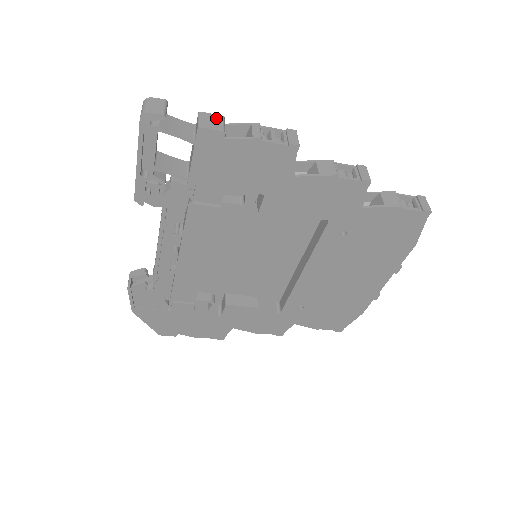
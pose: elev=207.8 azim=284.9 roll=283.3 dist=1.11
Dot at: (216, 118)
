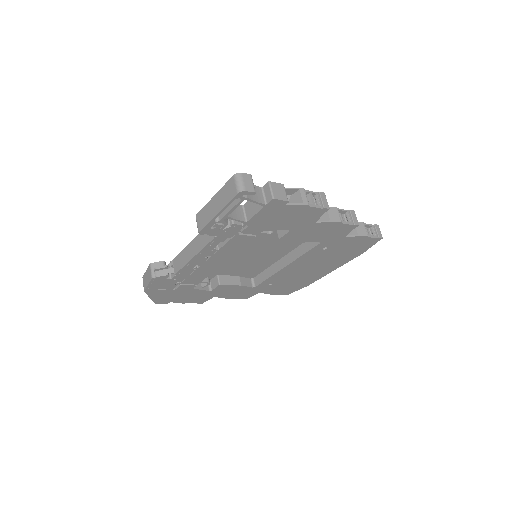
Dot at: (280, 187)
